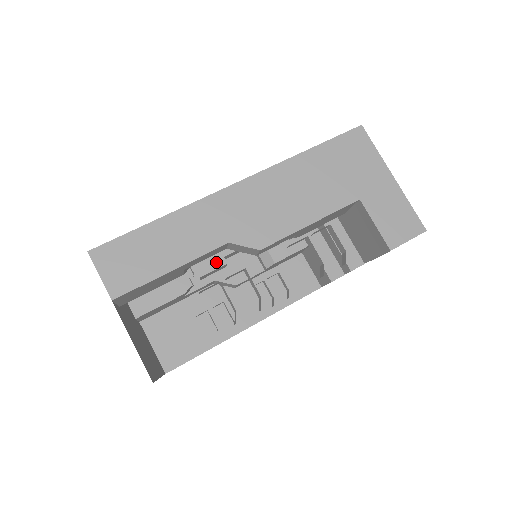
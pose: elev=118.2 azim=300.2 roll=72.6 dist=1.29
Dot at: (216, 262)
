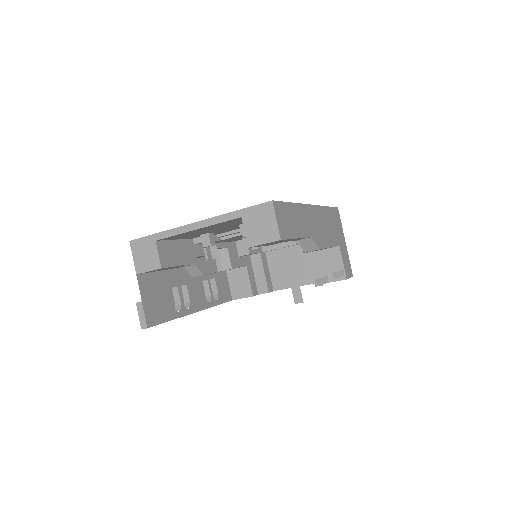
Dot at: occluded
